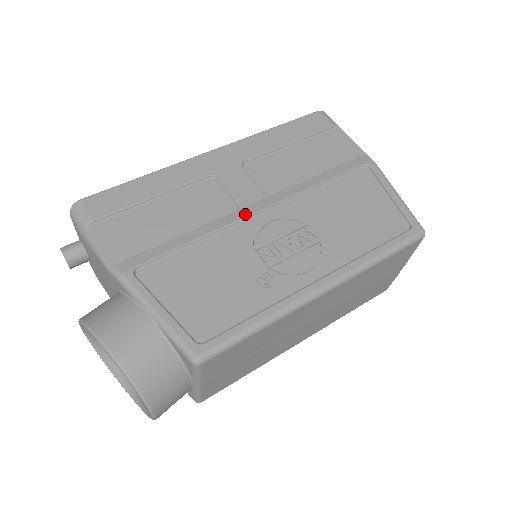
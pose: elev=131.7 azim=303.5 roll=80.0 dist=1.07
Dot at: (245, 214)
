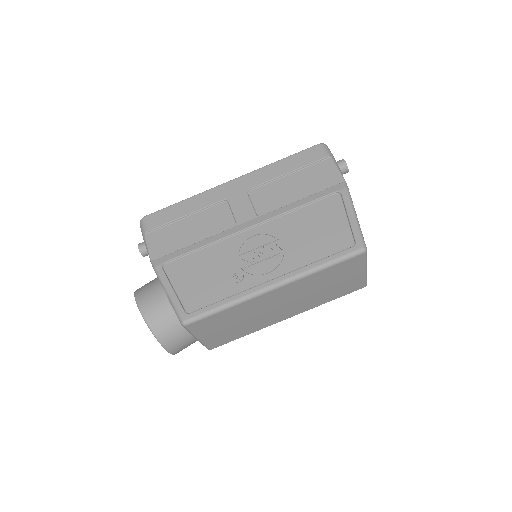
Dot at: (238, 230)
